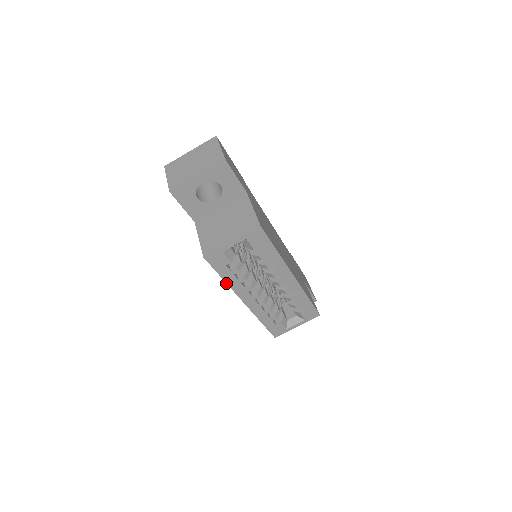
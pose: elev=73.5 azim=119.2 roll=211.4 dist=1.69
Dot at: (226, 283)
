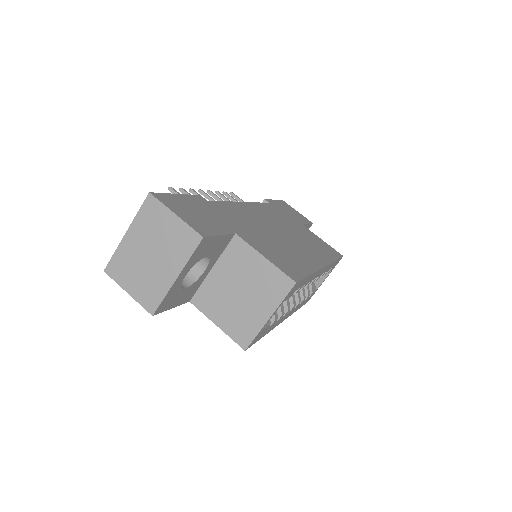
Dot at: (267, 333)
